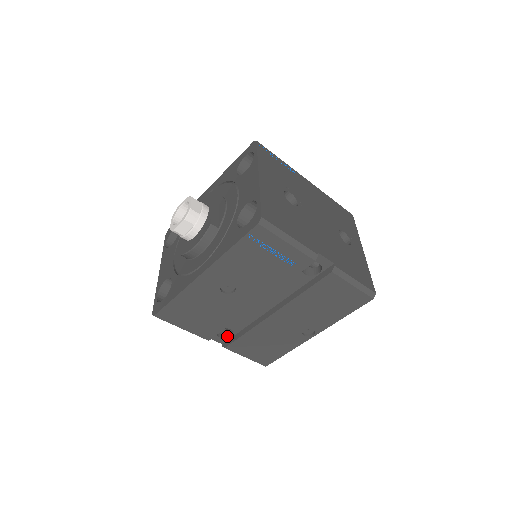
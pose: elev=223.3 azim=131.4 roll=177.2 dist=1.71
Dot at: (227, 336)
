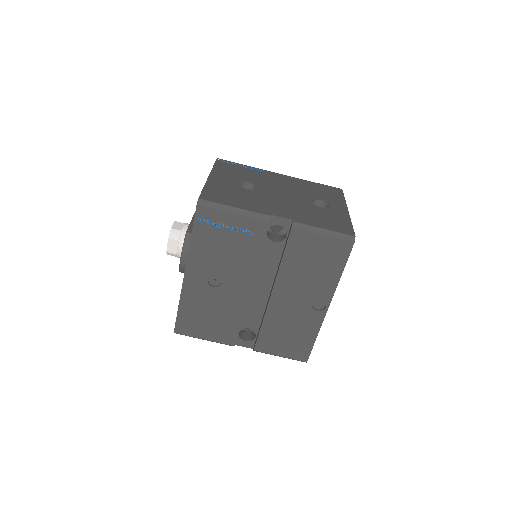
Dot at: (253, 338)
